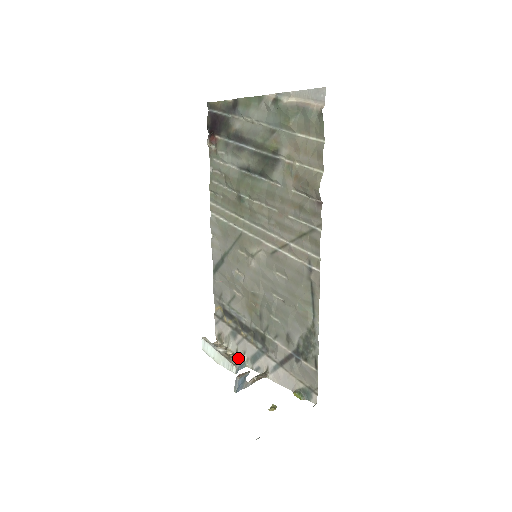
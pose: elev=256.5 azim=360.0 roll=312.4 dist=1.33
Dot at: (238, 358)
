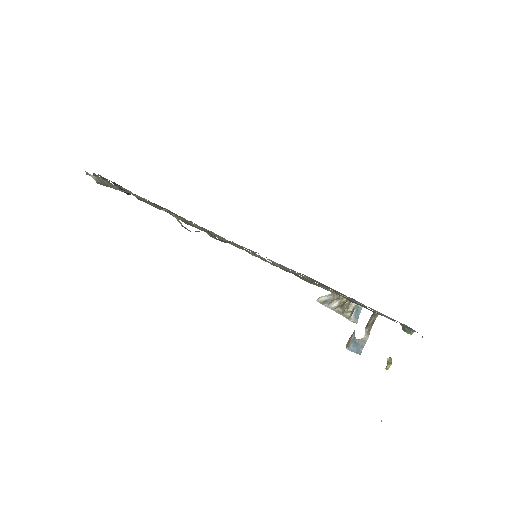
Dot at: (349, 307)
